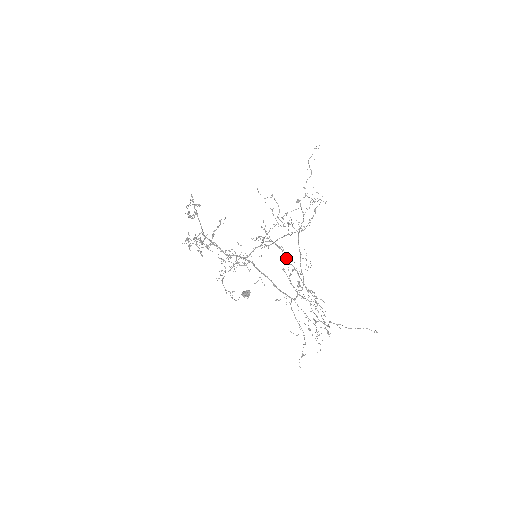
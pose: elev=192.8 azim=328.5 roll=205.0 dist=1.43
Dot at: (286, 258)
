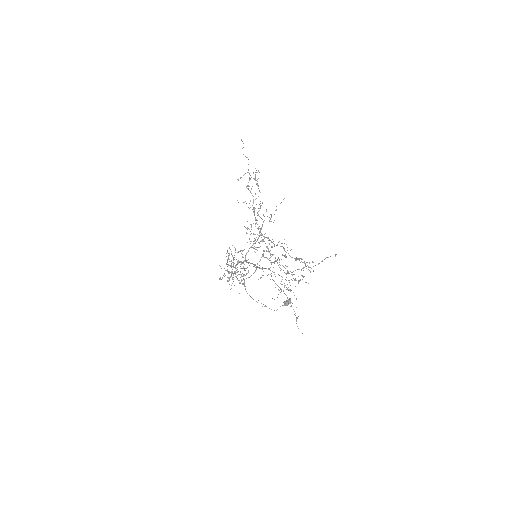
Dot at: (272, 242)
